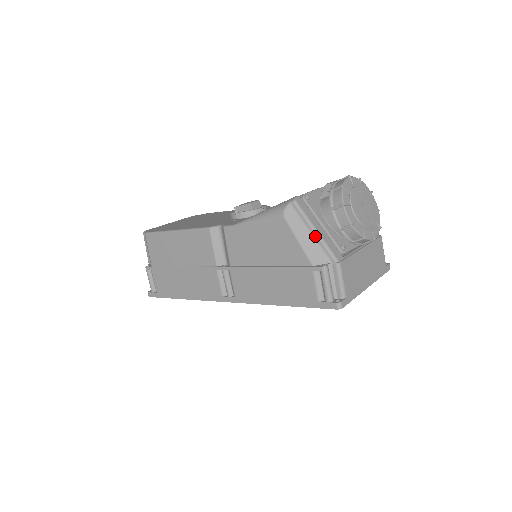
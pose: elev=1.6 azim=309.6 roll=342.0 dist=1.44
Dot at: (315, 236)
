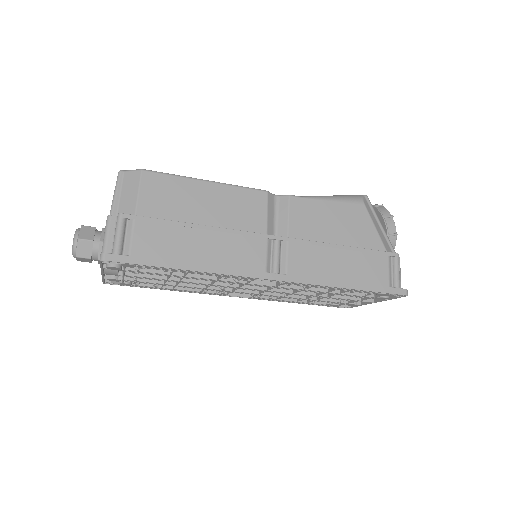
Dot at: (382, 230)
